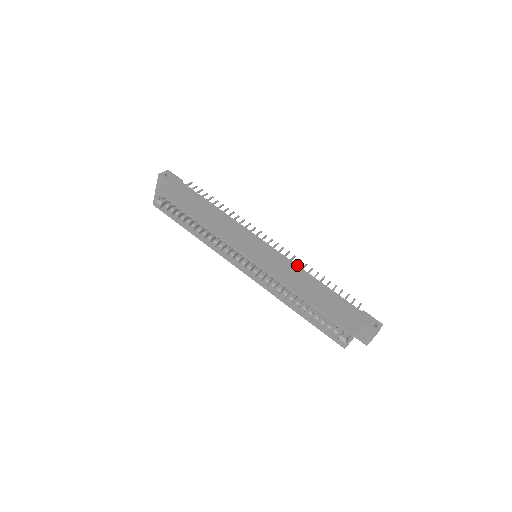
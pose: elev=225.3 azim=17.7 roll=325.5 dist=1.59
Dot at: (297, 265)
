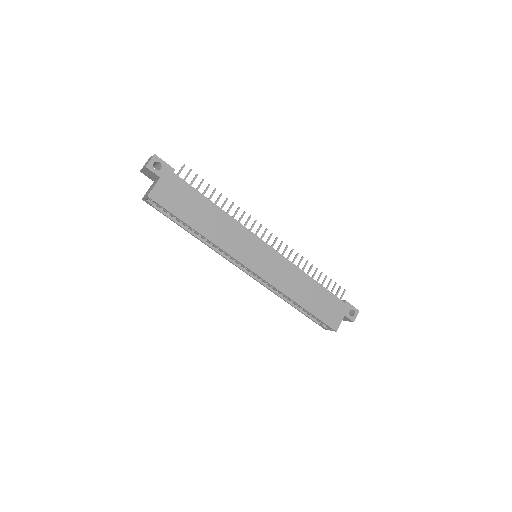
Dot at: (295, 265)
